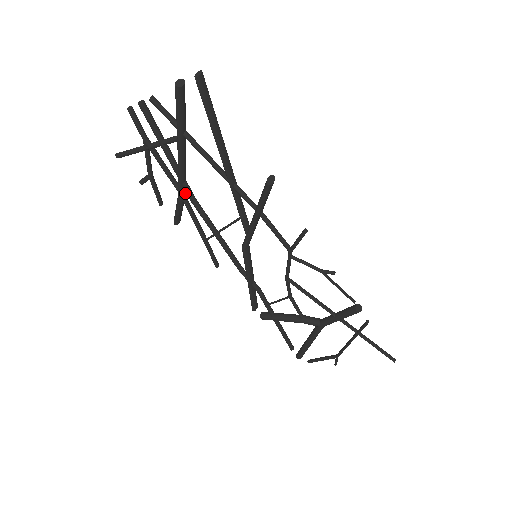
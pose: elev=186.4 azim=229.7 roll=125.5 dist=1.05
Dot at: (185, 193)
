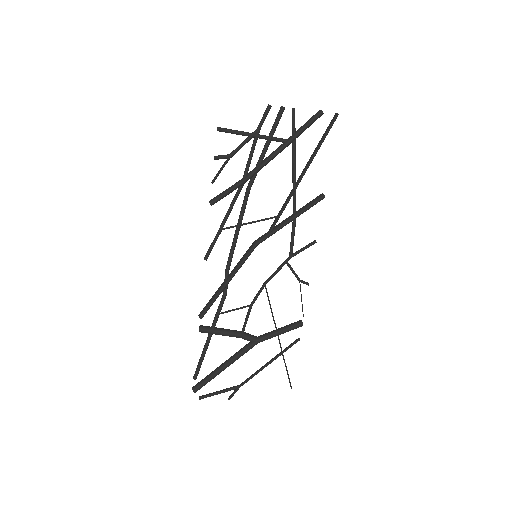
Dot at: occluded
